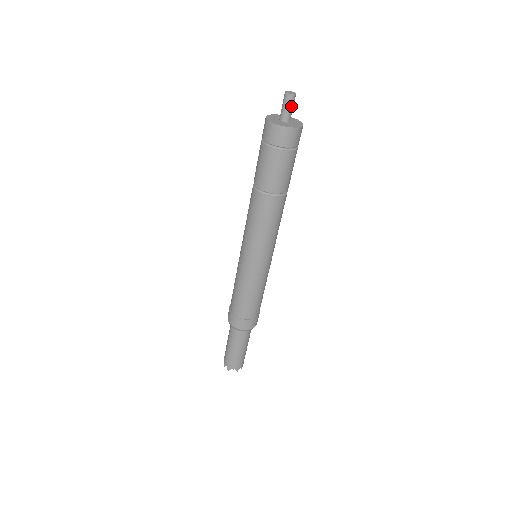
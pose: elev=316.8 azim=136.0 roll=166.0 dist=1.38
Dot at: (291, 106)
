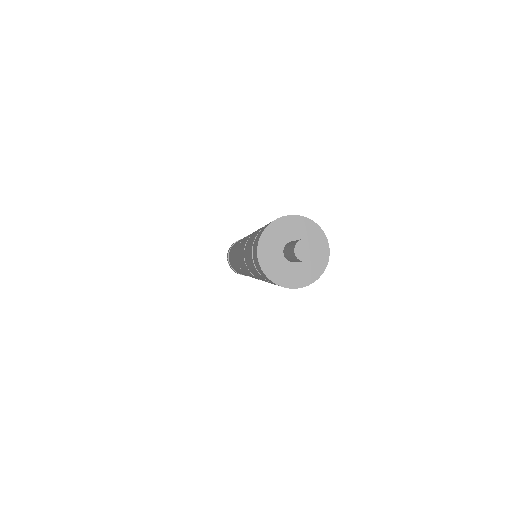
Dot at: occluded
